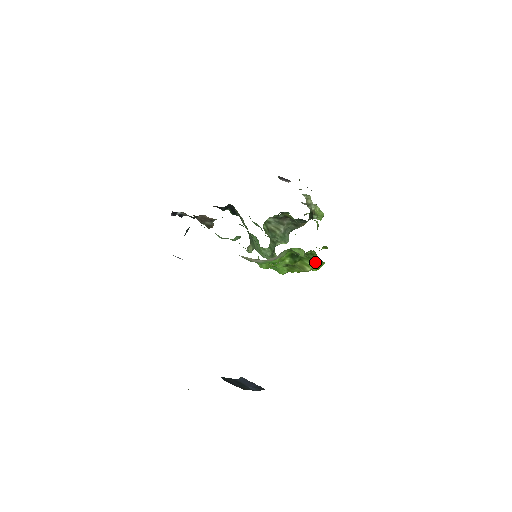
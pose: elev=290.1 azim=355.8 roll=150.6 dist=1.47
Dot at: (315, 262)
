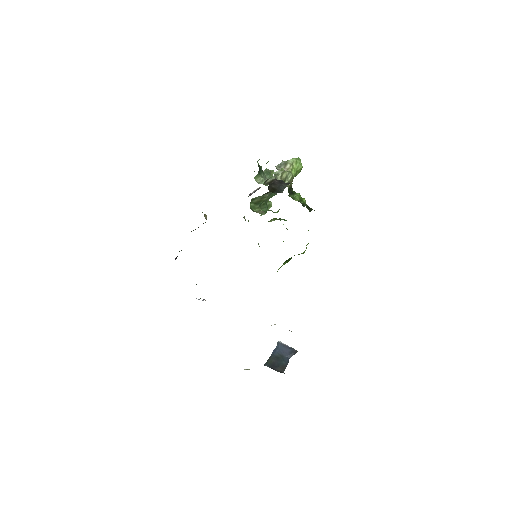
Dot at: occluded
